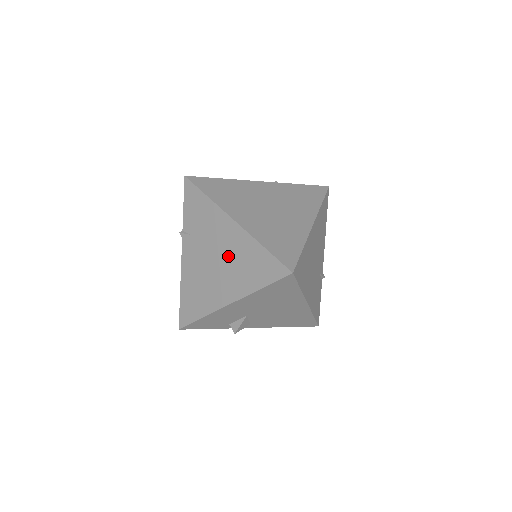
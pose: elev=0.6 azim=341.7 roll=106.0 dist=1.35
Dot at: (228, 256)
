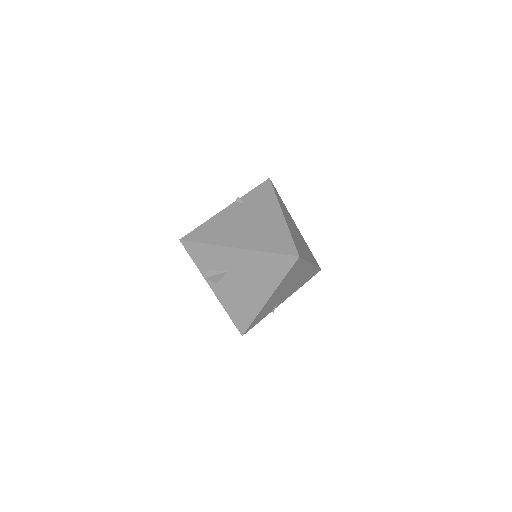
Dot at: (261, 226)
